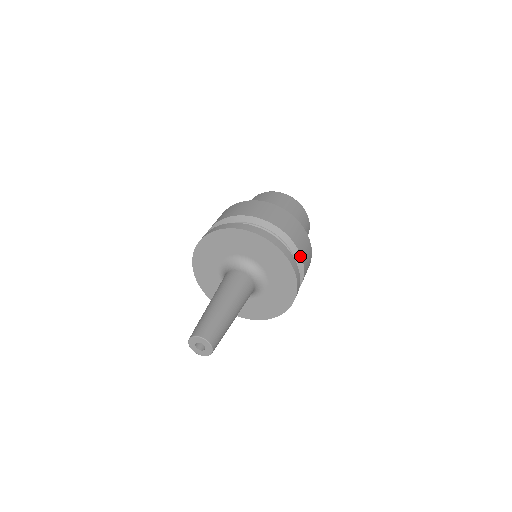
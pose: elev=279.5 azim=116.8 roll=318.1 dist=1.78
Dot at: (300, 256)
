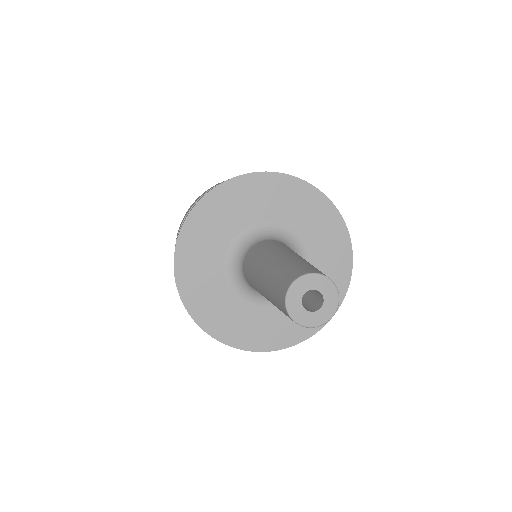
Dot at: occluded
